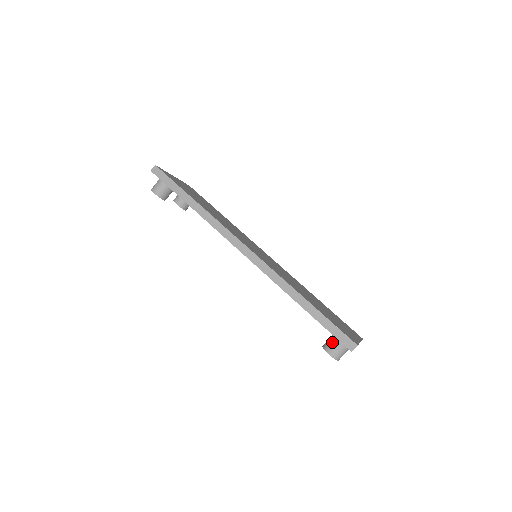
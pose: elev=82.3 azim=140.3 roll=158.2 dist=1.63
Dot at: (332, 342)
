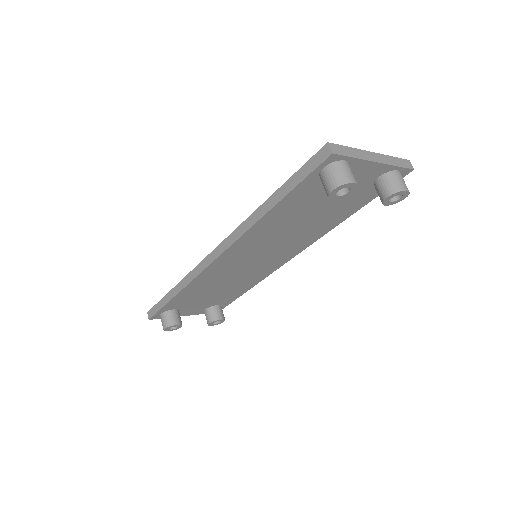
Dot at: (322, 182)
